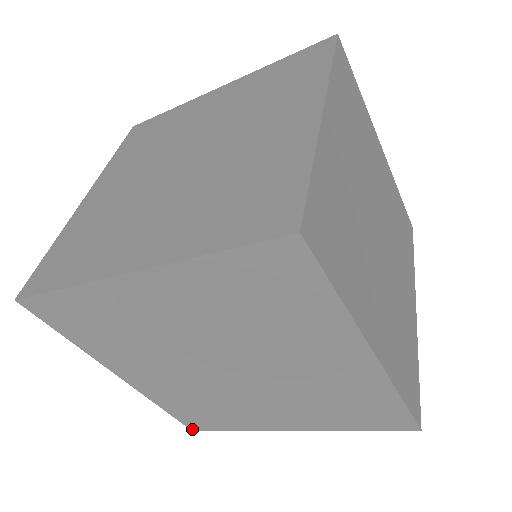
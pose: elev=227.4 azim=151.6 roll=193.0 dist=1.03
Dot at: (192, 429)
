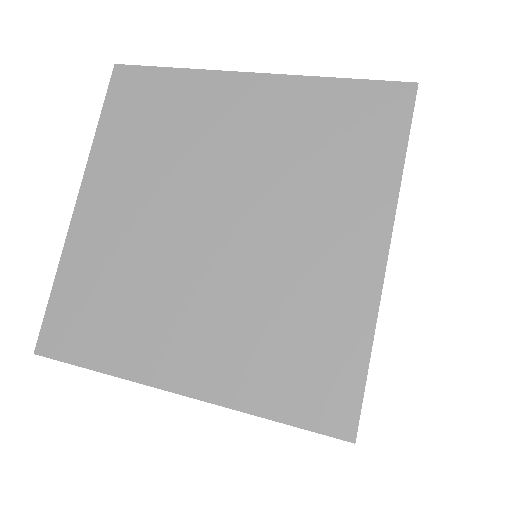
Dot at: occluded
